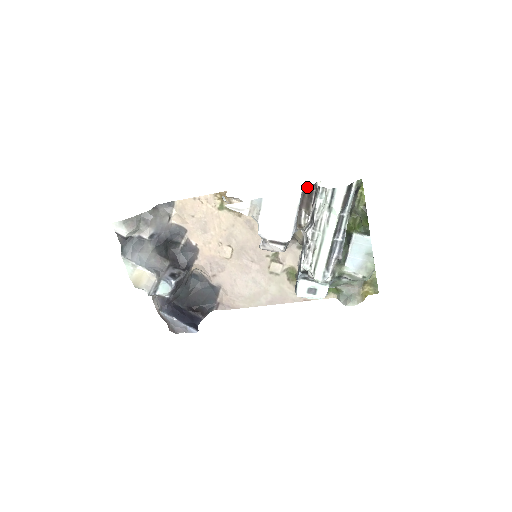
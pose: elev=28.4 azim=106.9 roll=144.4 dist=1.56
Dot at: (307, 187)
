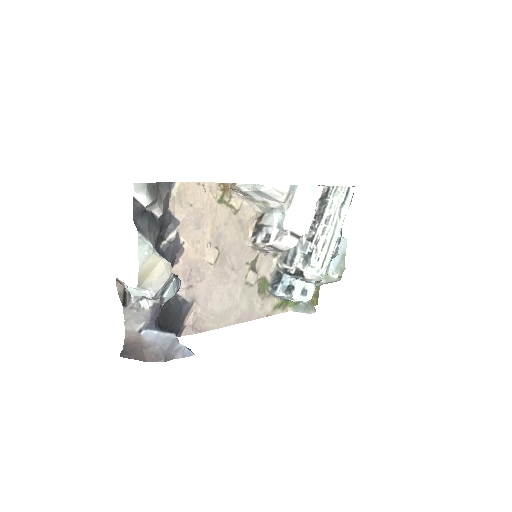
Dot at: occluded
